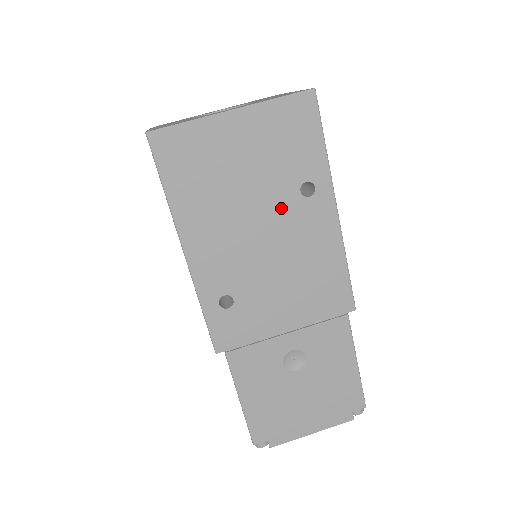
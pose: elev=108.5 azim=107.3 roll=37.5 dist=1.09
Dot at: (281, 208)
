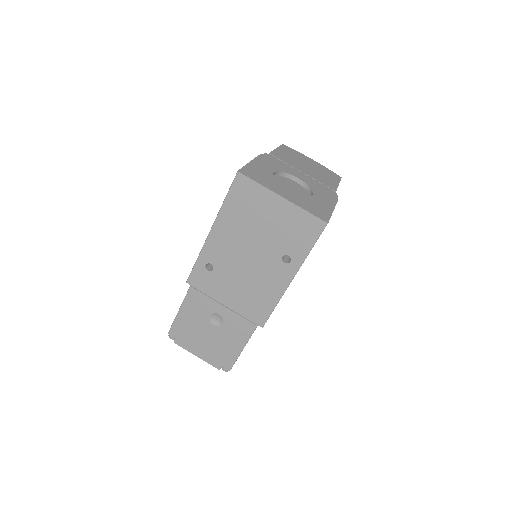
Dot at: (268, 255)
